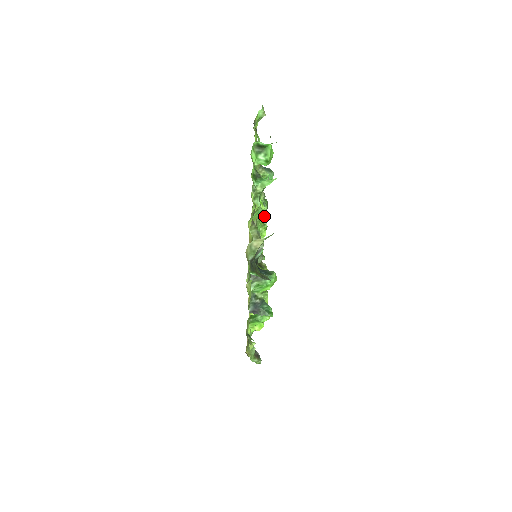
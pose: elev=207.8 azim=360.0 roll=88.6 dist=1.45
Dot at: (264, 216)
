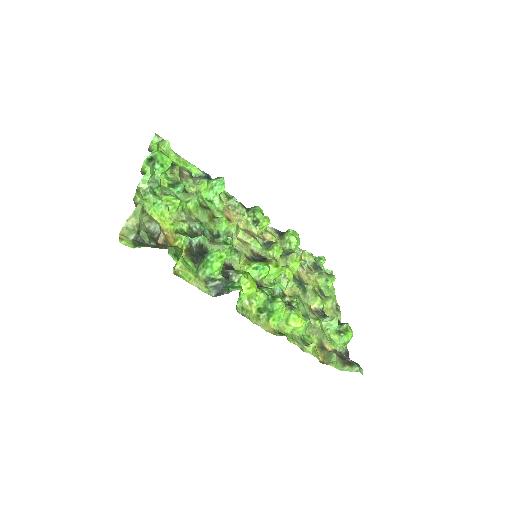
Dot at: (262, 221)
